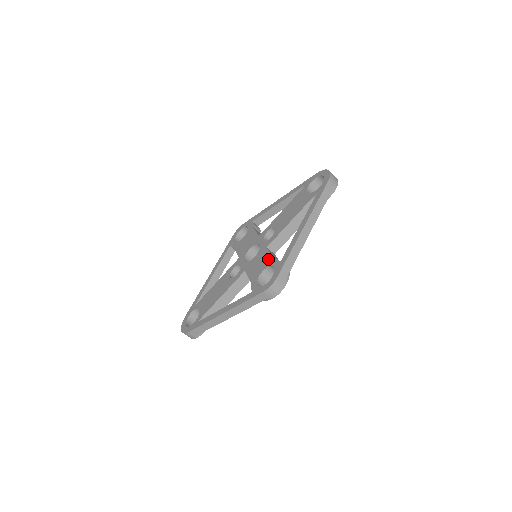
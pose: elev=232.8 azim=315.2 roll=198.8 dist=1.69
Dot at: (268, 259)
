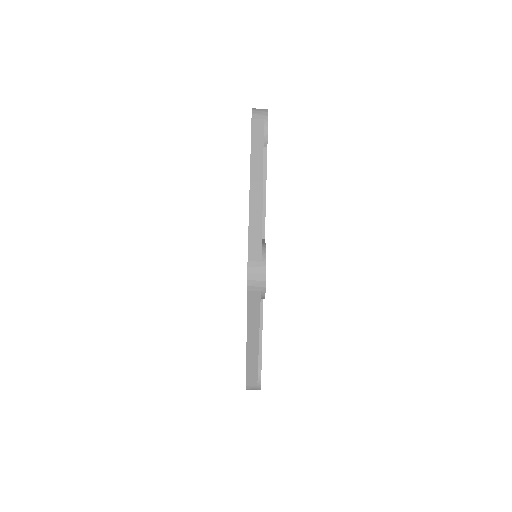
Dot at: occluded
